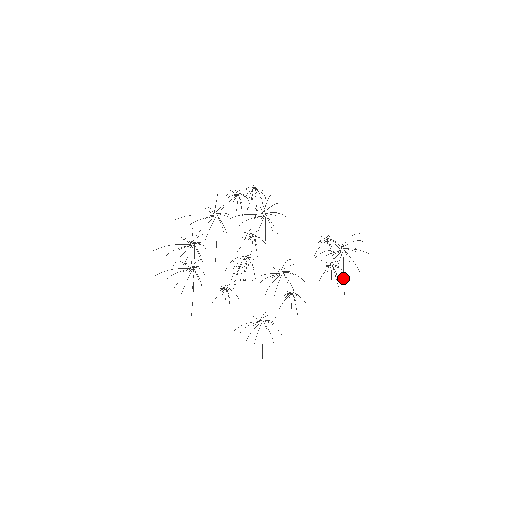
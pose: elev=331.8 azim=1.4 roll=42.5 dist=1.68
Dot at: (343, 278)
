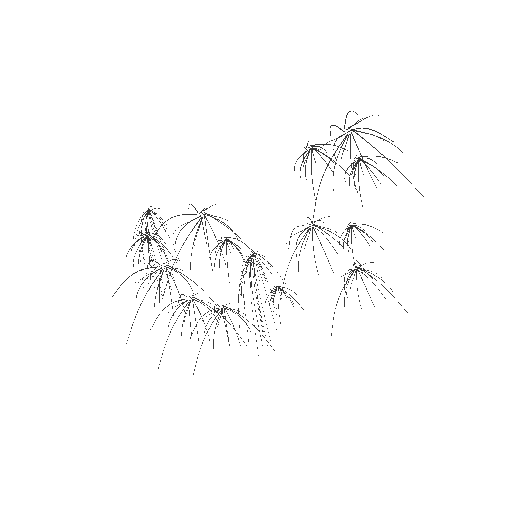
Dot at: occluded
